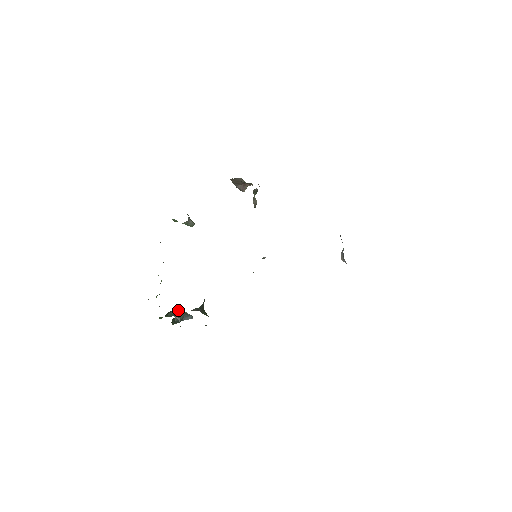
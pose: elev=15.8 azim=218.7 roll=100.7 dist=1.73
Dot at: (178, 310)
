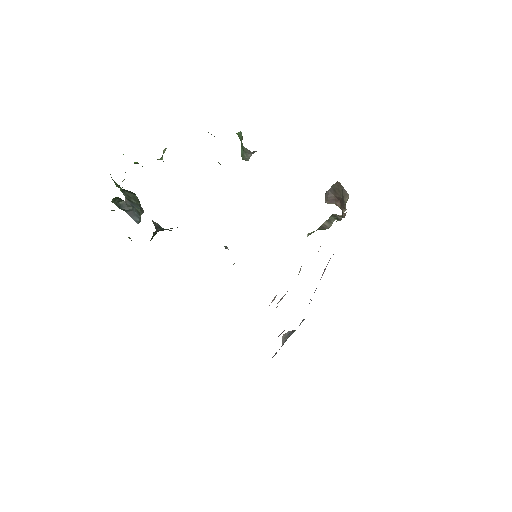
Dot at: occluded
